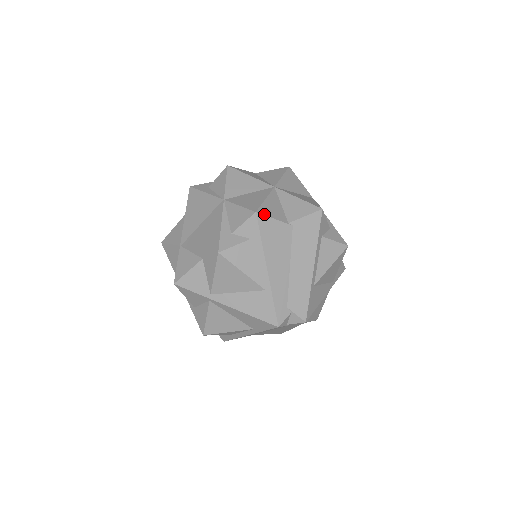
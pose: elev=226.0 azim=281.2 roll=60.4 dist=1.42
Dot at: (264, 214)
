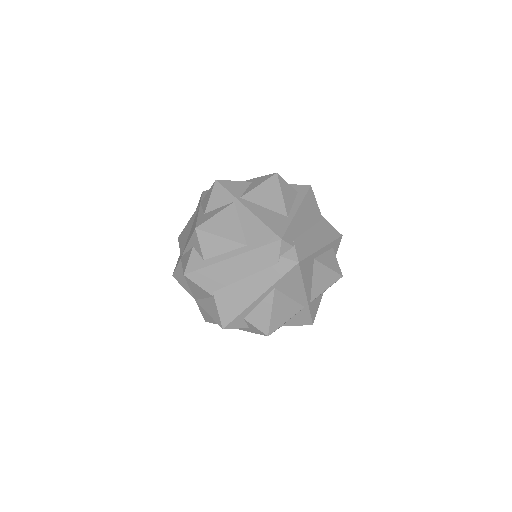
Dot at: (313, 193)
